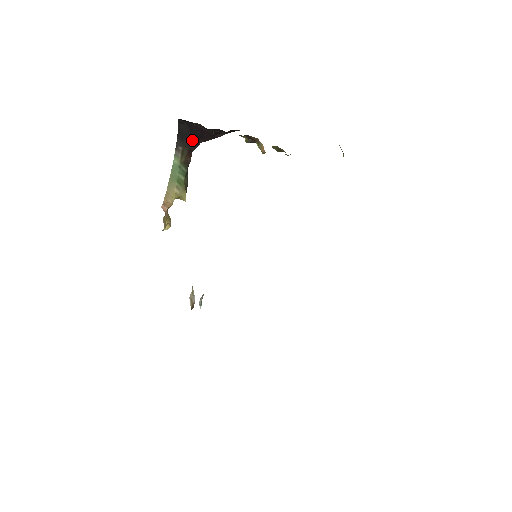
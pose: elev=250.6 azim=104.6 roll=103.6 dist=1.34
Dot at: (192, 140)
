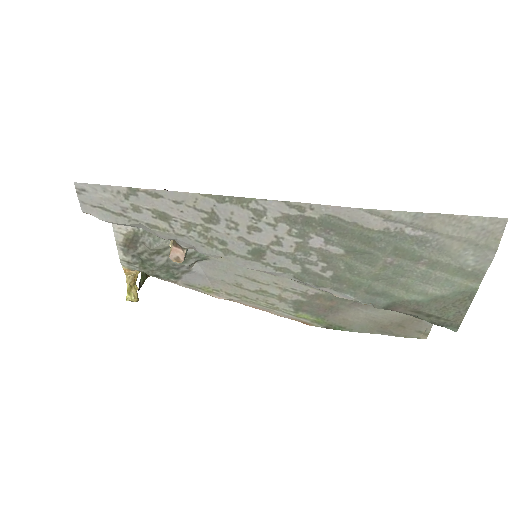
Dot at: occluded
